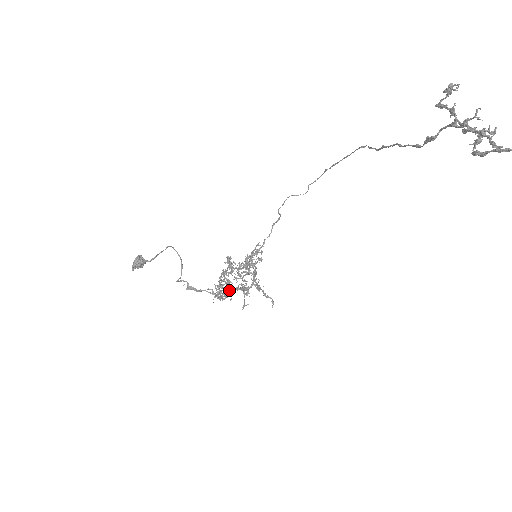
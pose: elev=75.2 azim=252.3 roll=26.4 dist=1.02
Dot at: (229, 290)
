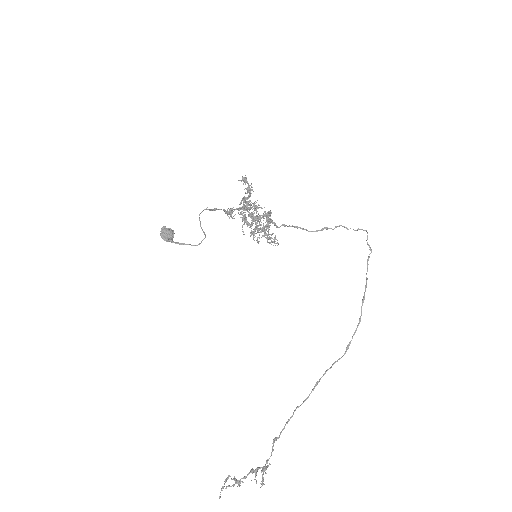
Dot at: (244, 207)
